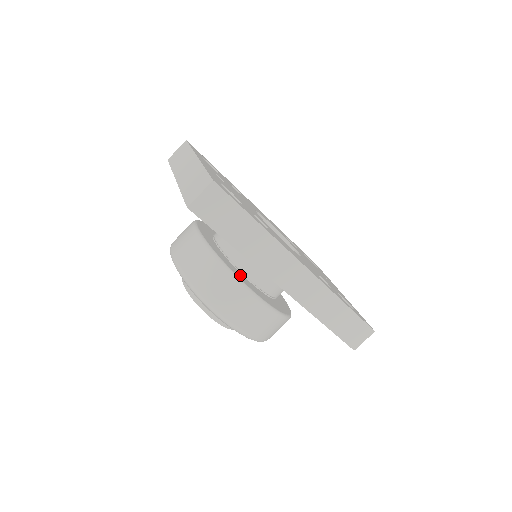
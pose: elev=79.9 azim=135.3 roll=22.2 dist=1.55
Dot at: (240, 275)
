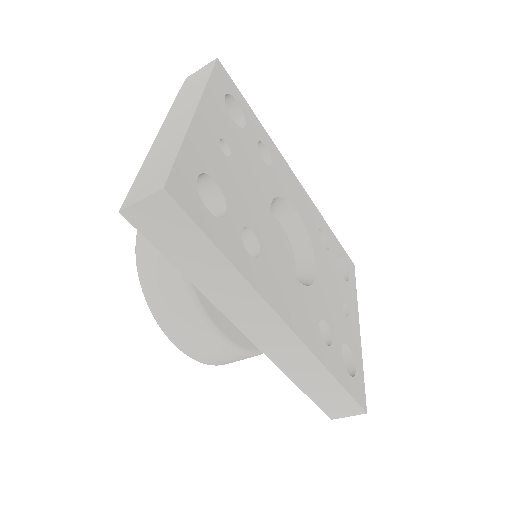
Dot at: occluded
